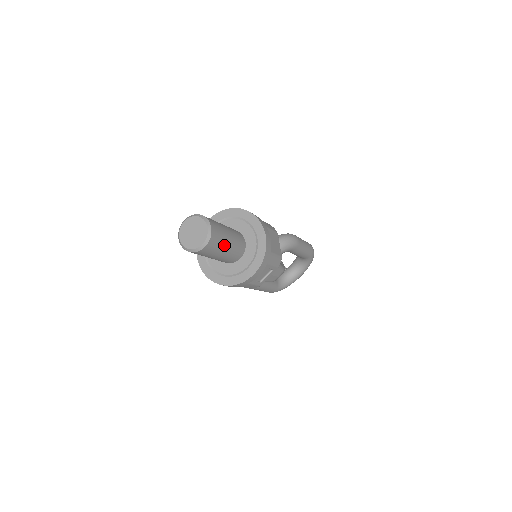
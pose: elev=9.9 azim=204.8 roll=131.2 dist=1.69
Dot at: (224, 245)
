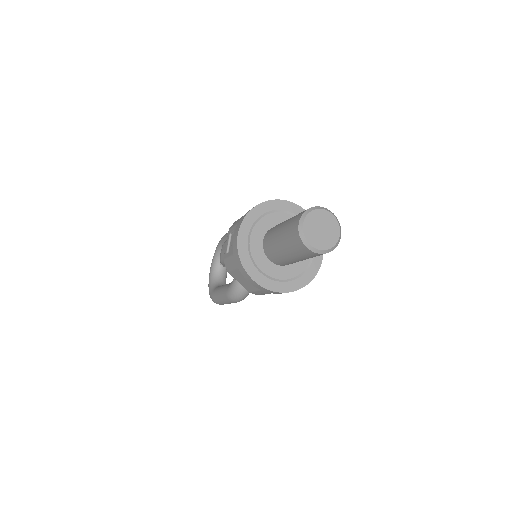
Dot at: occluded
